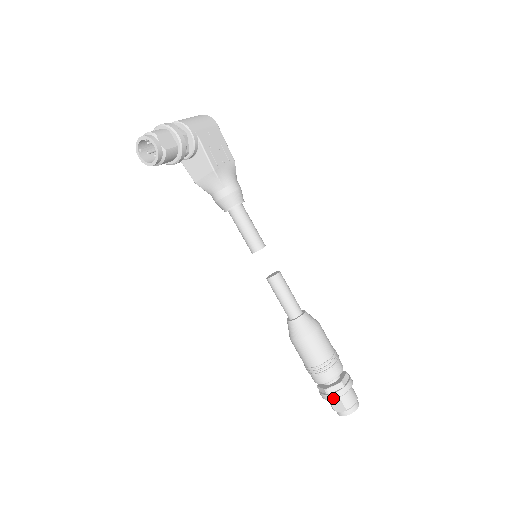
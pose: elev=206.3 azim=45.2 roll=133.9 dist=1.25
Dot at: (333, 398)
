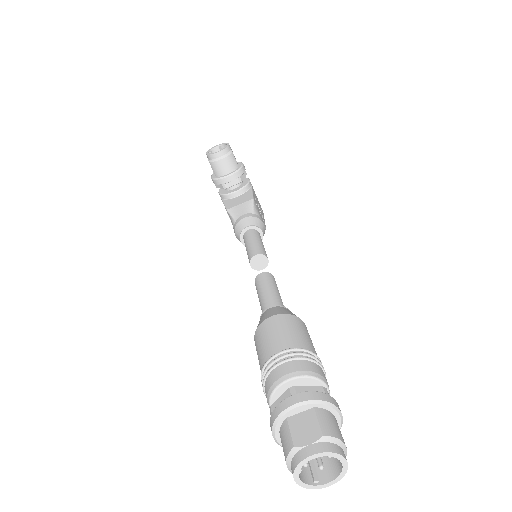
Dot at: (303, 399)
